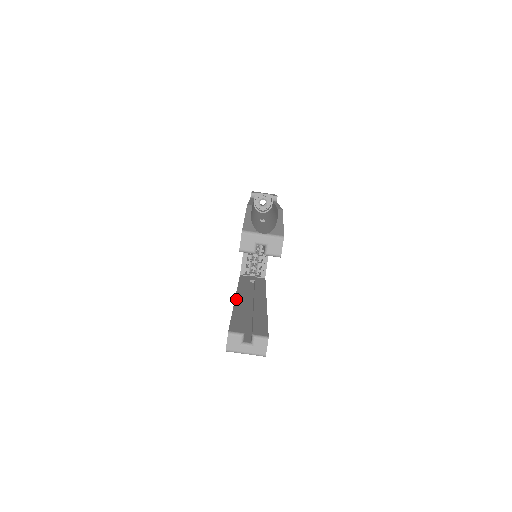
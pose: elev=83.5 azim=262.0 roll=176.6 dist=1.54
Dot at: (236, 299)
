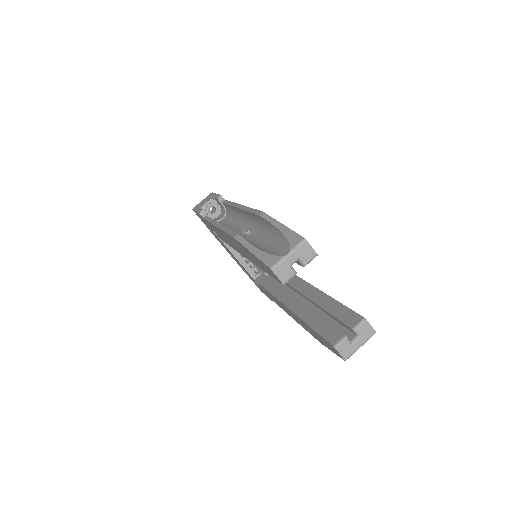
Dot at: (289, 307)
